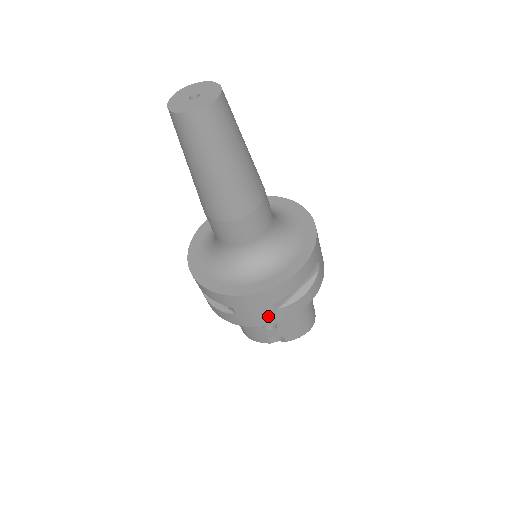
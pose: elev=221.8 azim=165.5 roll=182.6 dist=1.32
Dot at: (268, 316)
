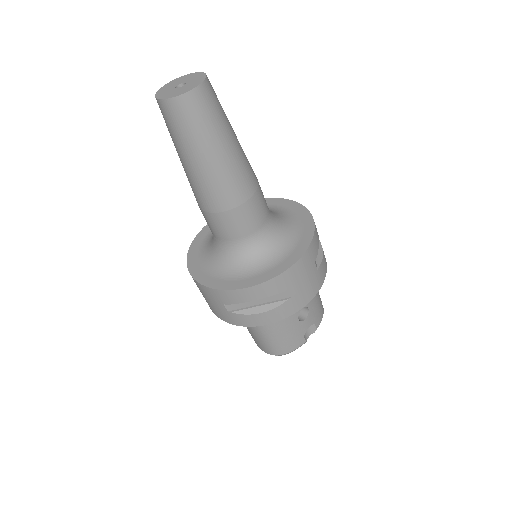
Dot at: (315, 281)
